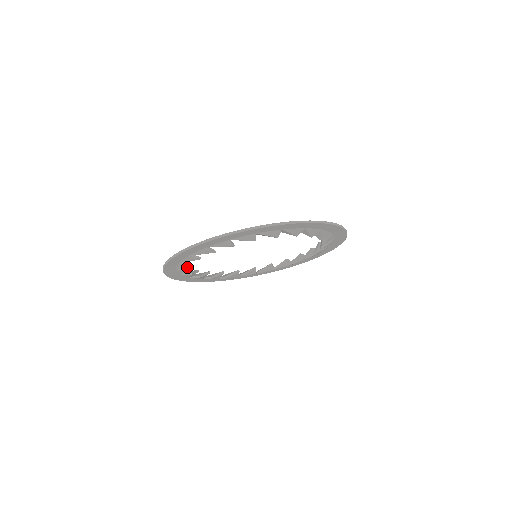
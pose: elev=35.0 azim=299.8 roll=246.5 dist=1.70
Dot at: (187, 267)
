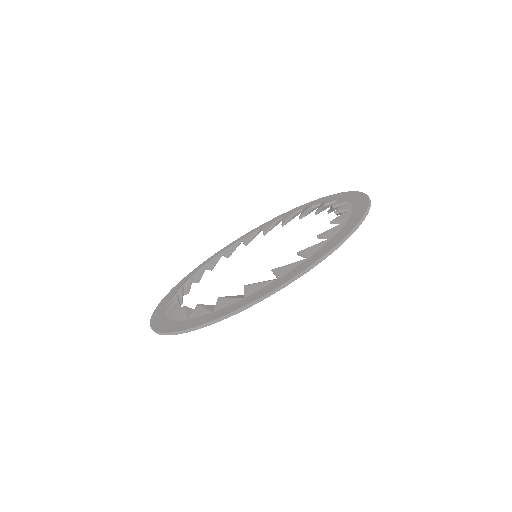
Dot at: (199, 270)
